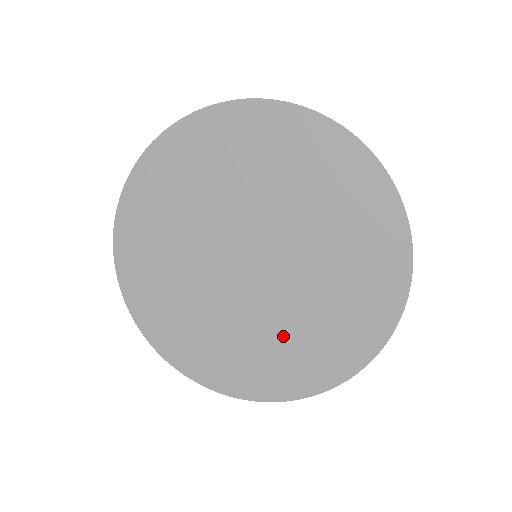
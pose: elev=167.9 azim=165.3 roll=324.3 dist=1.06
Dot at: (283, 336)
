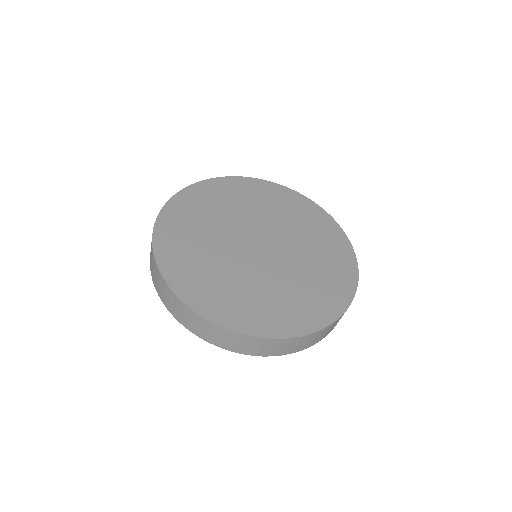
Dot at: (289, 290)
